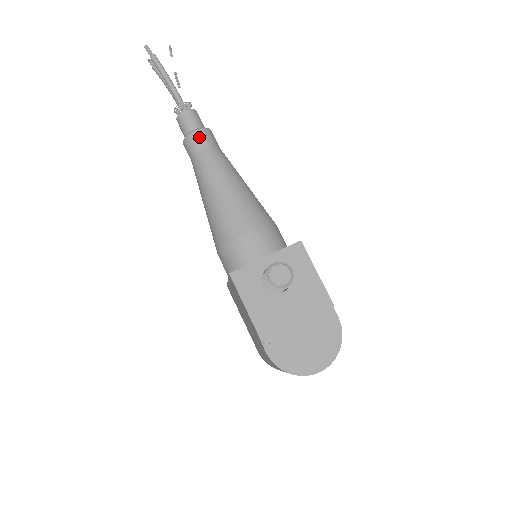
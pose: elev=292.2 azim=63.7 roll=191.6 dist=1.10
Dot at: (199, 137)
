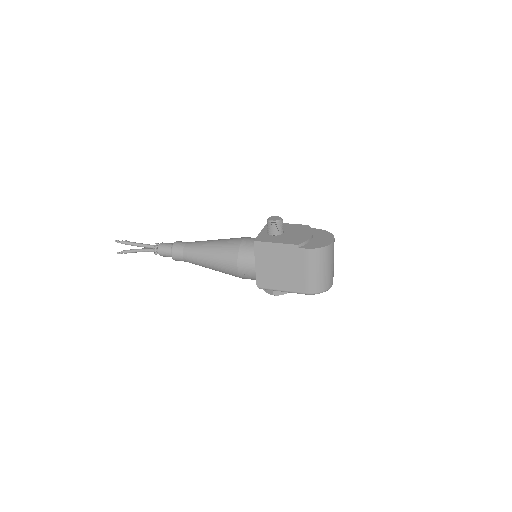
Dot at: (179, 243)
